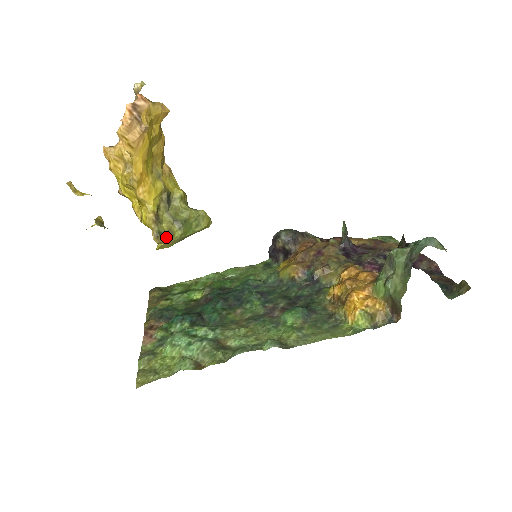
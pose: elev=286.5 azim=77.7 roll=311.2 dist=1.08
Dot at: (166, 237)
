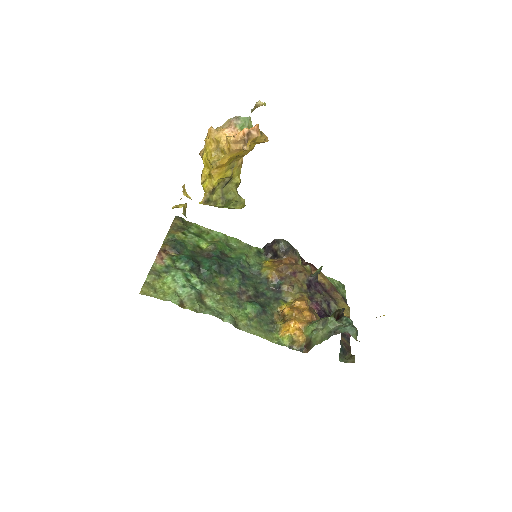
Dot at: (210, 204)
